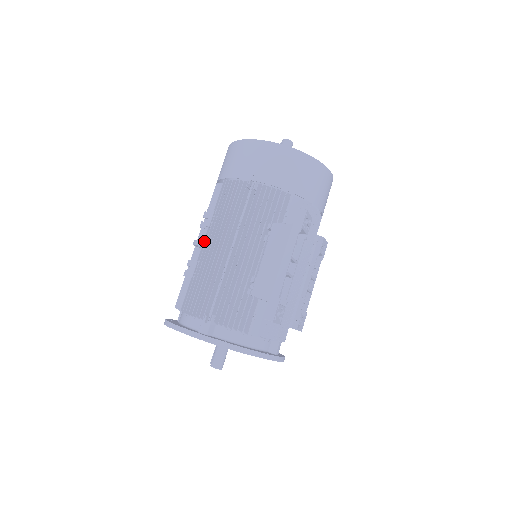
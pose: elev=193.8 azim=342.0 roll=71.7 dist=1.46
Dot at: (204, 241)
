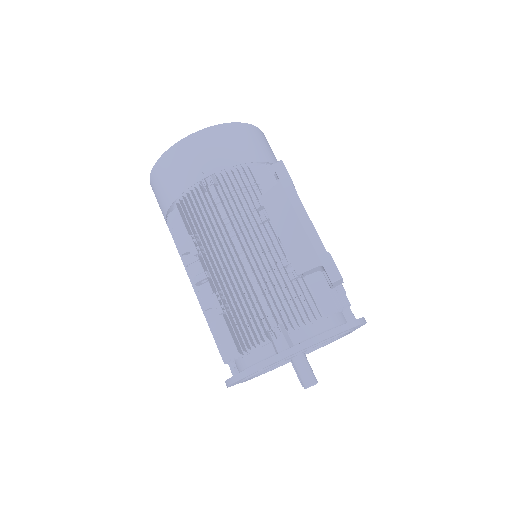
Dot at: (204, 271)
